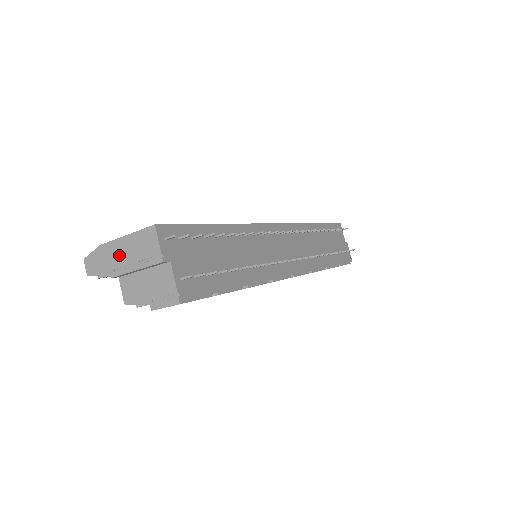
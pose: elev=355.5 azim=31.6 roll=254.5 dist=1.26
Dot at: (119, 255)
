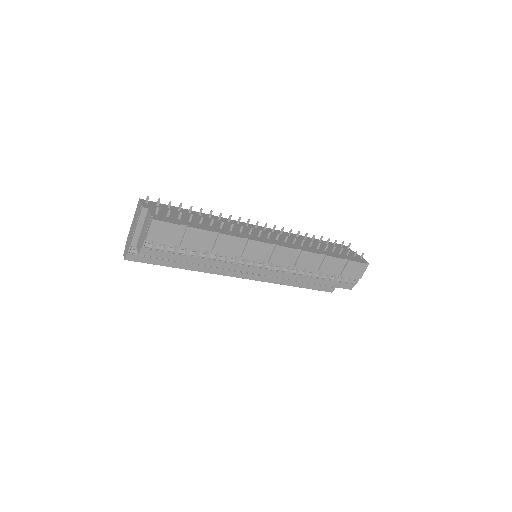
Dot at: (132, 231)
